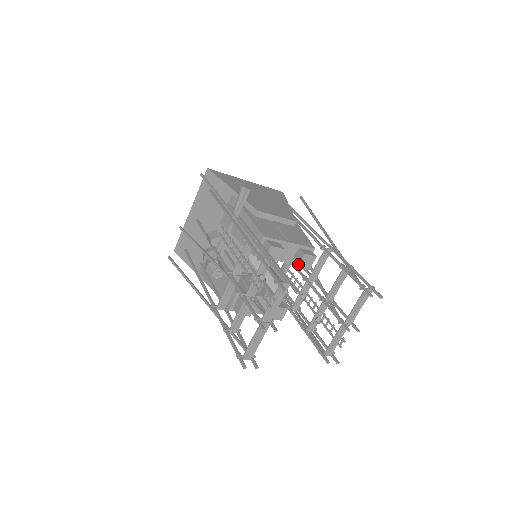
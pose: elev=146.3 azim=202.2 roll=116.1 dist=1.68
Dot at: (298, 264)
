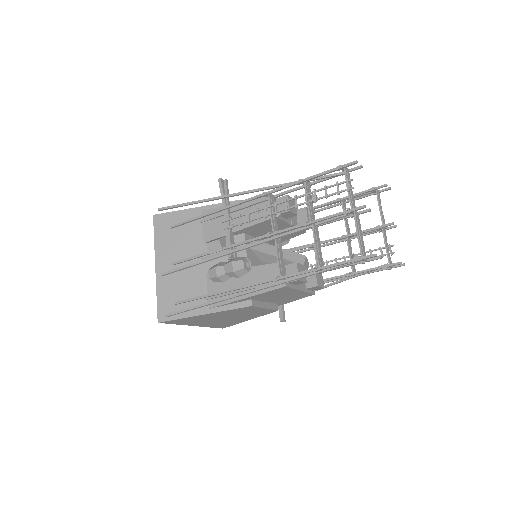
Dot at: (307, 219)
